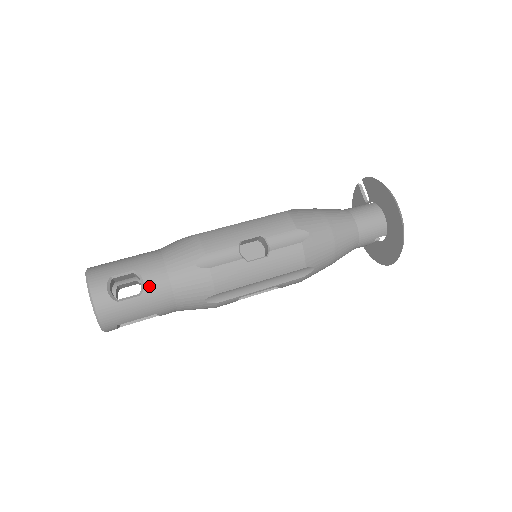
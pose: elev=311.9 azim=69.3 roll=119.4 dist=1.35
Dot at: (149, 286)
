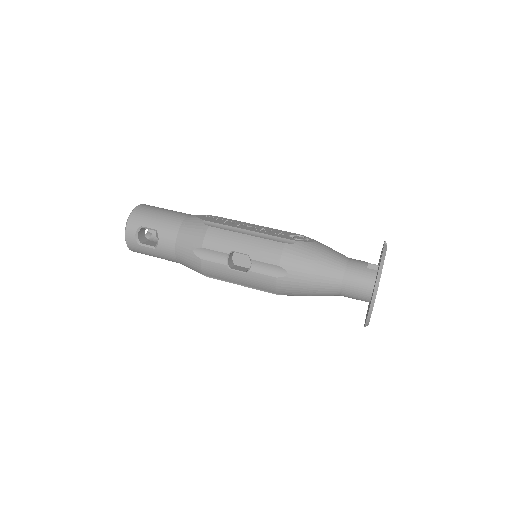
Dot at: (161, 246)
